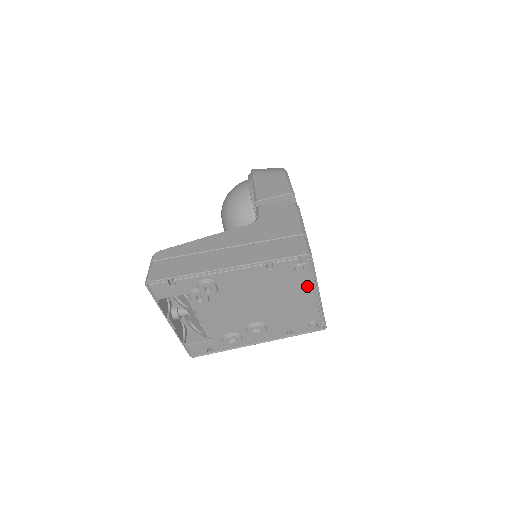
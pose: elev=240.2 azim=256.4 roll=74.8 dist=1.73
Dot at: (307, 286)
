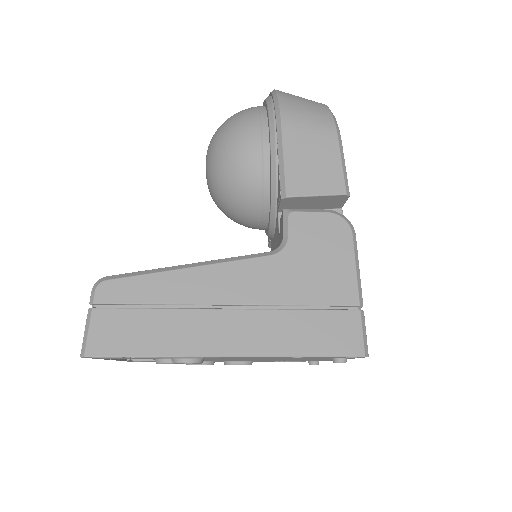
Dot at: occluded
